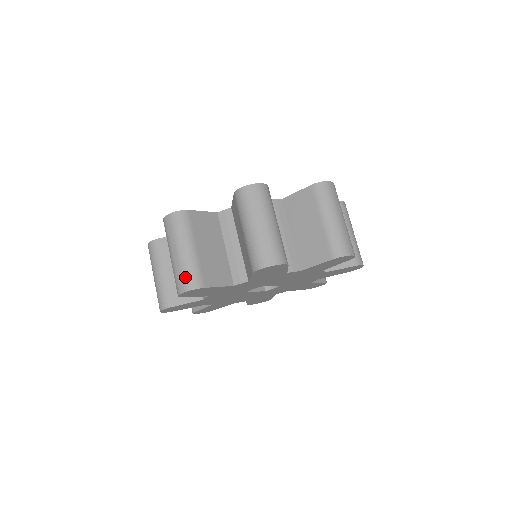
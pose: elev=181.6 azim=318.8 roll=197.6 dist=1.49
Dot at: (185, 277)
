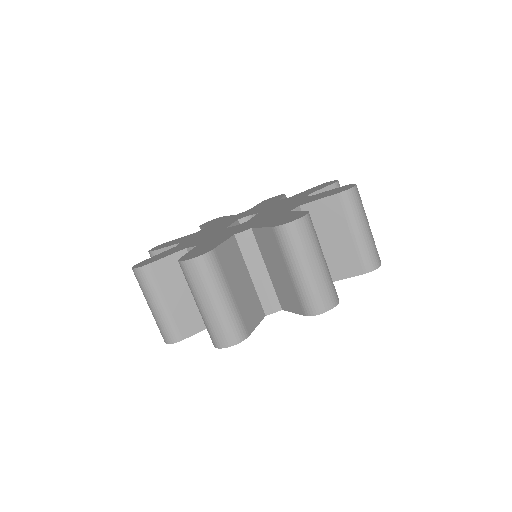
Dot at: (227, 331)
